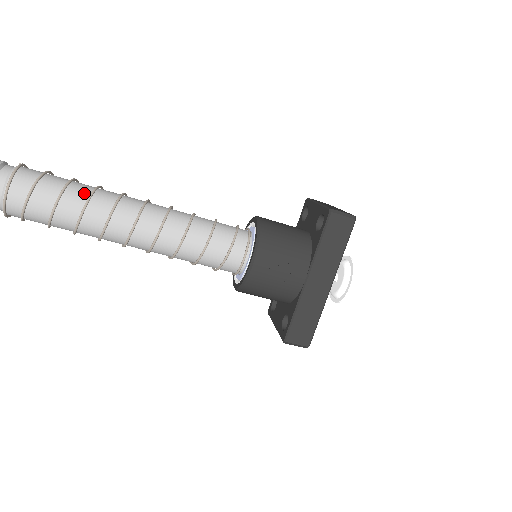
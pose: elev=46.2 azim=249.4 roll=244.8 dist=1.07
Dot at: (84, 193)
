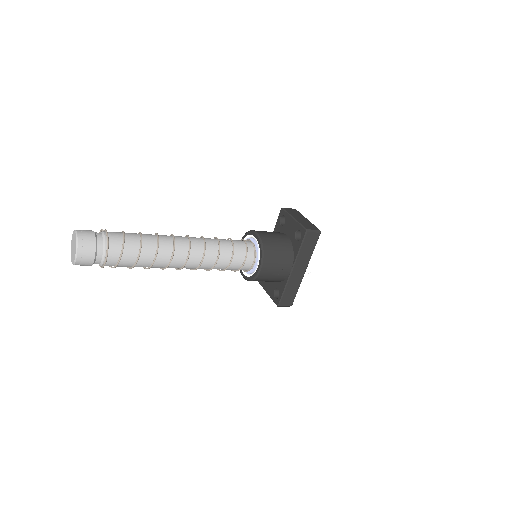
Dot at: (153, 245)
